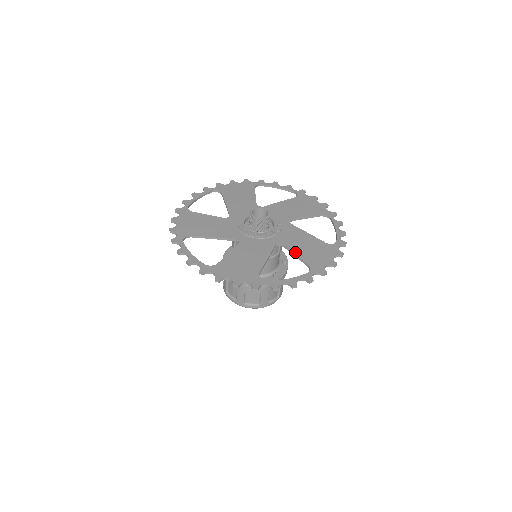
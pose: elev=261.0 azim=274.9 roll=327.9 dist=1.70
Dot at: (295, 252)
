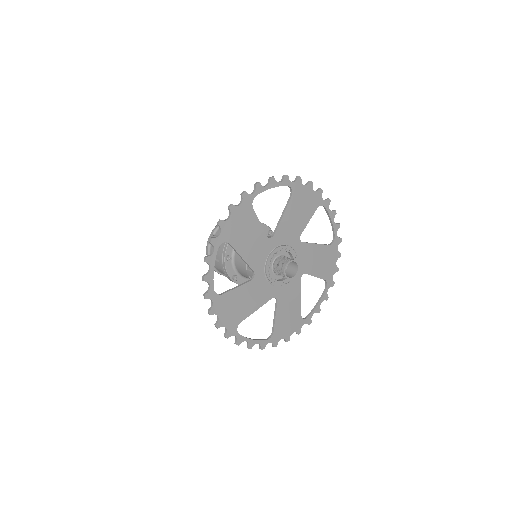
Dot at: (277, 314)
